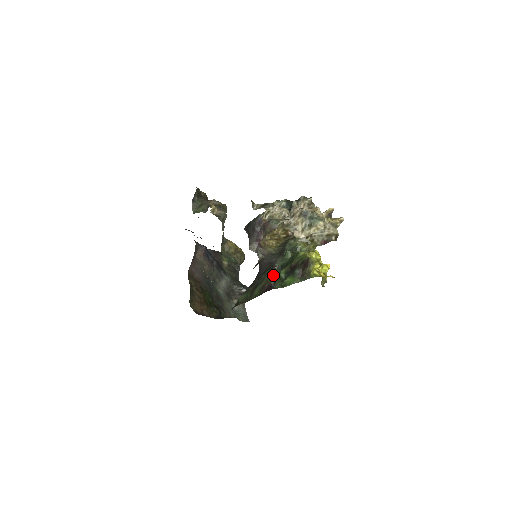
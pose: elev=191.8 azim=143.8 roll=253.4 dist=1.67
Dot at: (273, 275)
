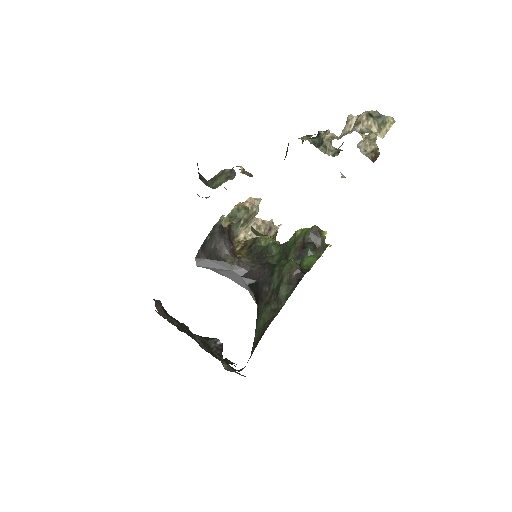
Dot at: (293, 262)
